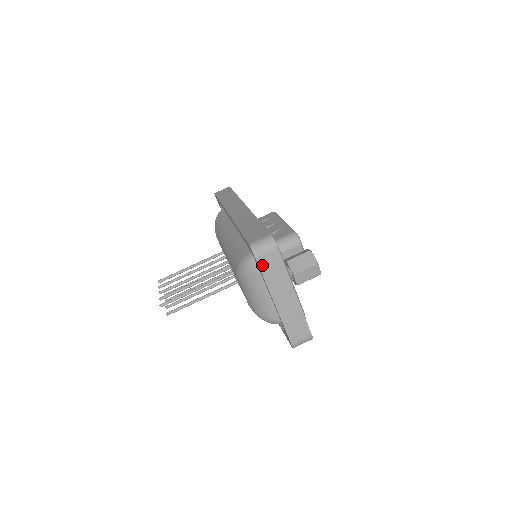
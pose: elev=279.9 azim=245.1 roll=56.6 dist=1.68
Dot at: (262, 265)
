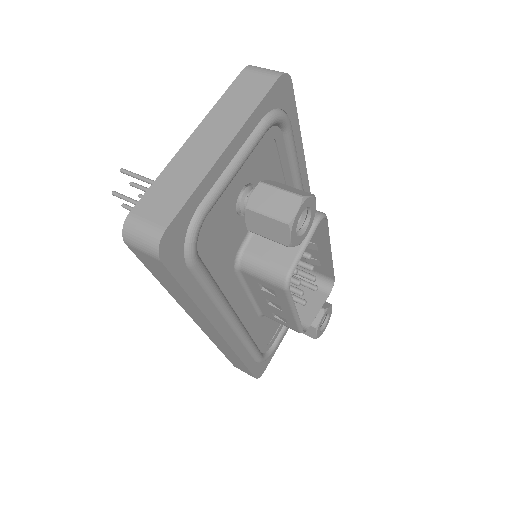
Dot at: (240, 82)
